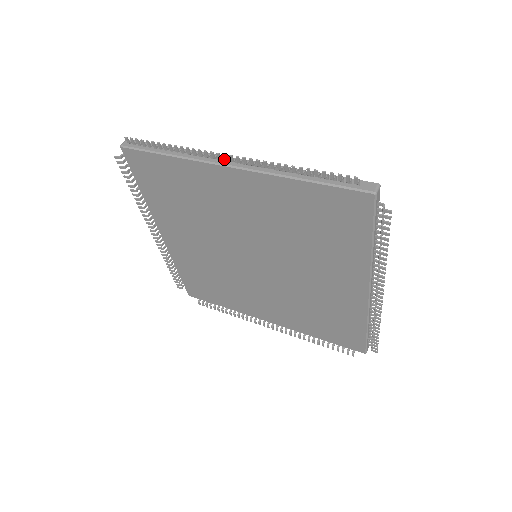
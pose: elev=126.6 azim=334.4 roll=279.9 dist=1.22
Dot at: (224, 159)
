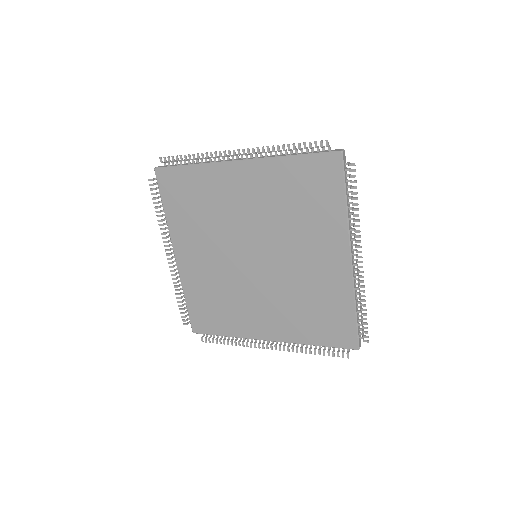
Dot at: (233, 154)
